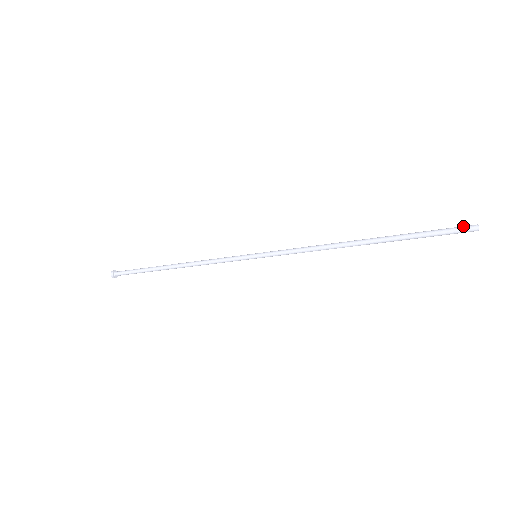
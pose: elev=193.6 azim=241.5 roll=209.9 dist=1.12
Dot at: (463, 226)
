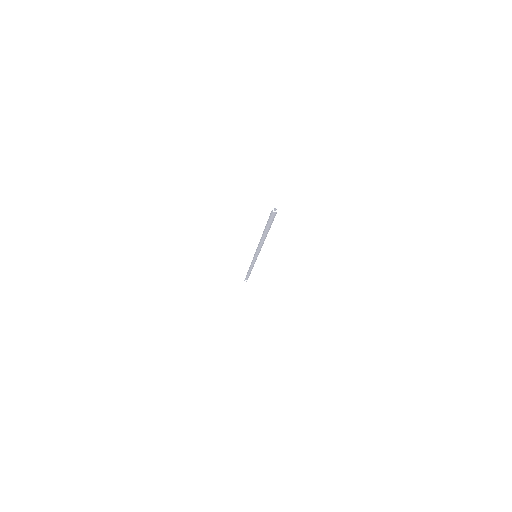
Dot at: (275, 210)
